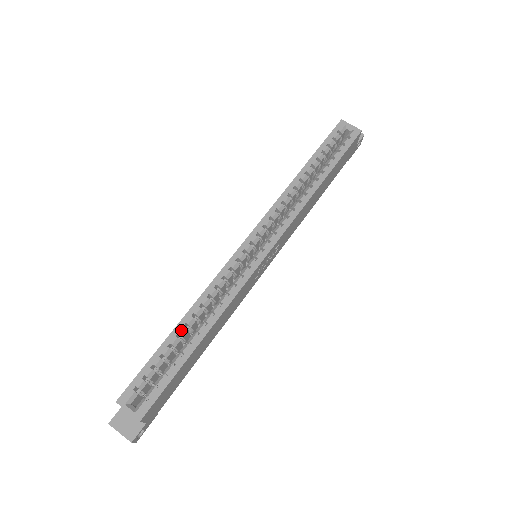
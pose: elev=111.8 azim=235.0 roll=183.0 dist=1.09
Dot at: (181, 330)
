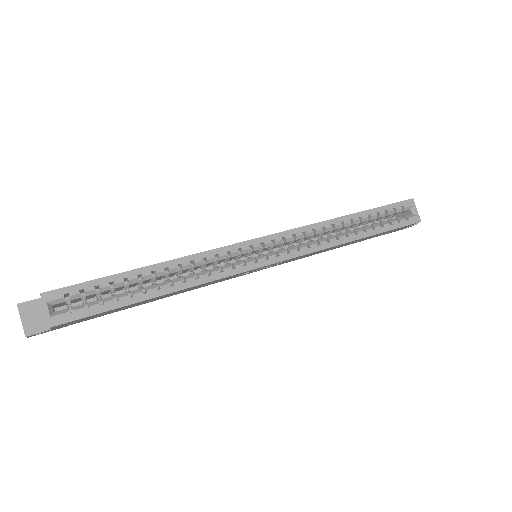
Dot at: (146, 274)
